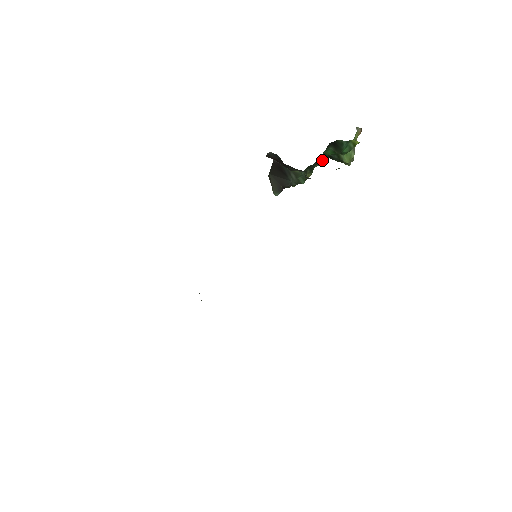
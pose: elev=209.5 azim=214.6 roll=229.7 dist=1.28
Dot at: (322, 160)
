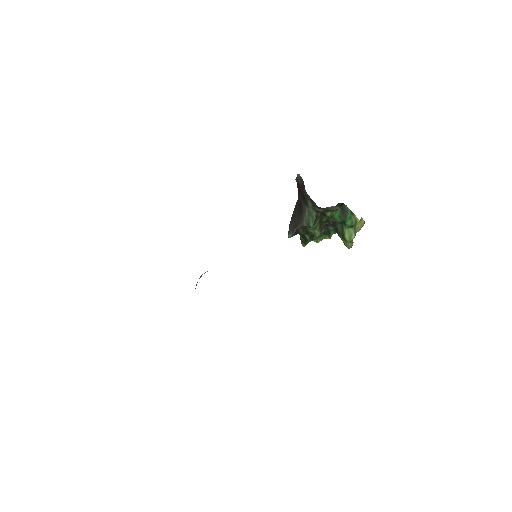
Dot at: (330, 213)
